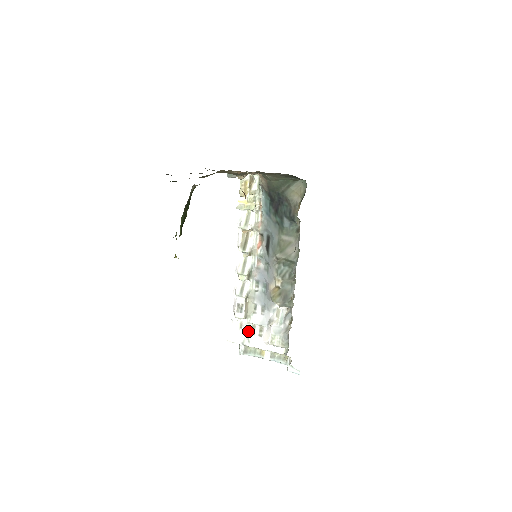
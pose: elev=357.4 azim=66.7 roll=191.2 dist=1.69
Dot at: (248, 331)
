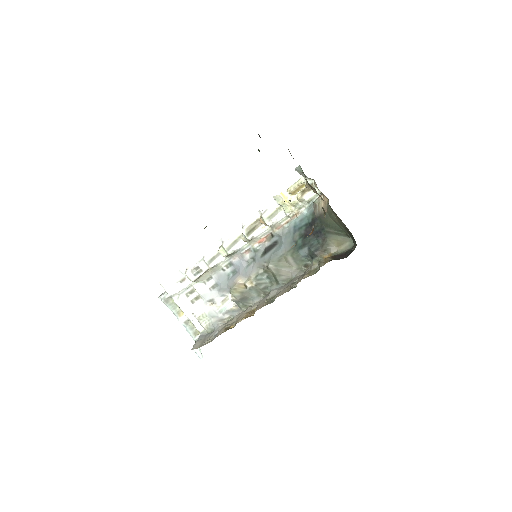
Dot at: (185, 290)
